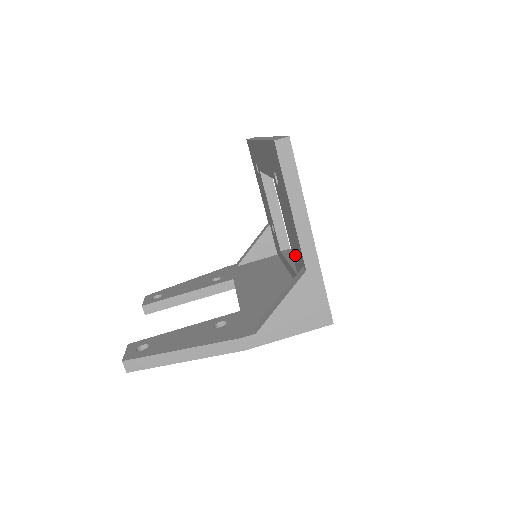
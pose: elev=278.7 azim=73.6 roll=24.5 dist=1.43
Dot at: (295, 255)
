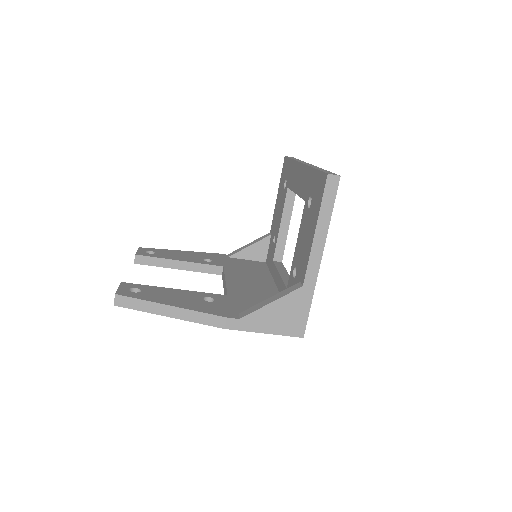
Dot at: (294, 270)
